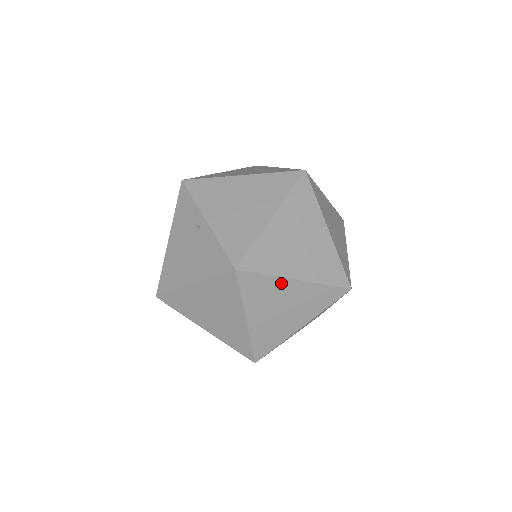
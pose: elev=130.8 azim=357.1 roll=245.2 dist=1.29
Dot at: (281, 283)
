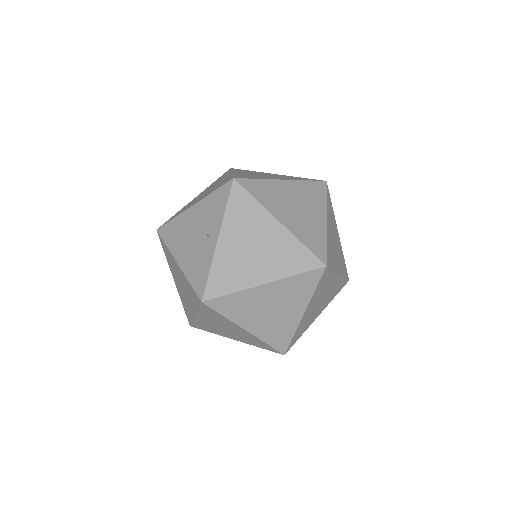
Dot at: (233, 324)
